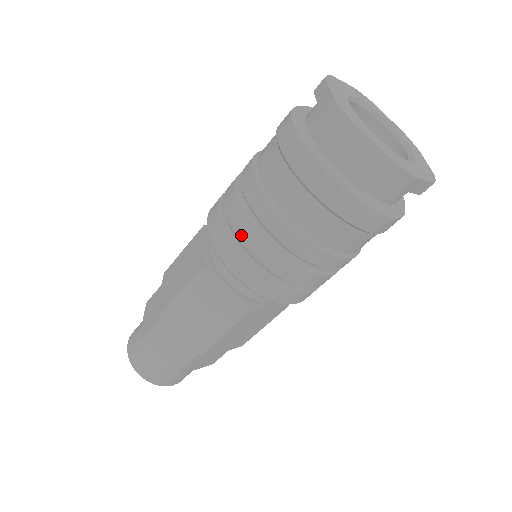
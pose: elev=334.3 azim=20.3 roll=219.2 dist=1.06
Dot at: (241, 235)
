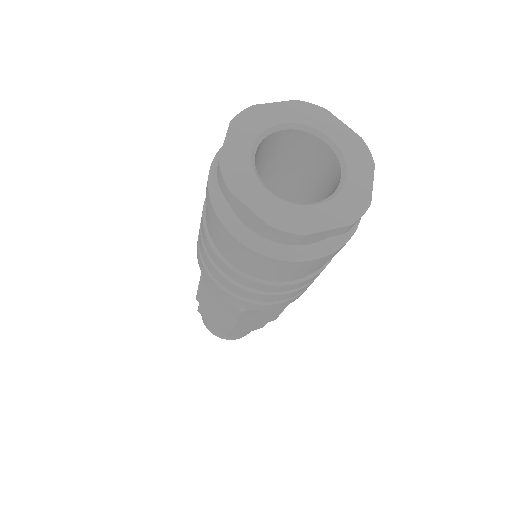
Dot at: (261, 300)
